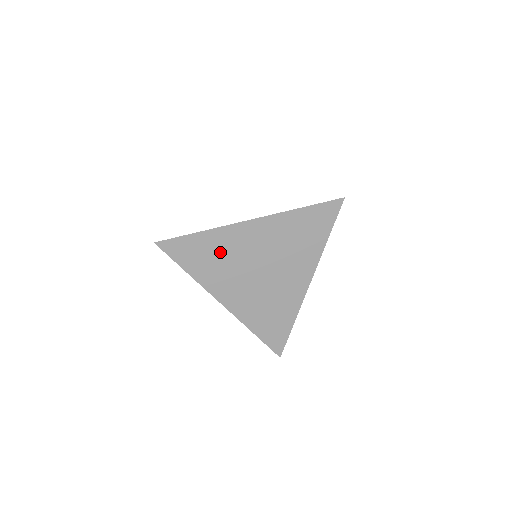
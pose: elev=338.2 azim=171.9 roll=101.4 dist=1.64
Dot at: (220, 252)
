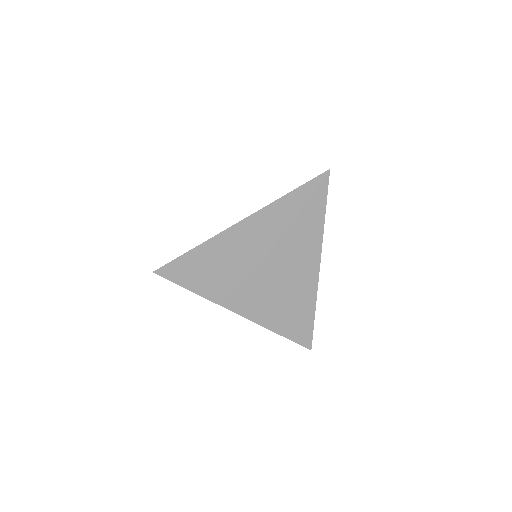
Dot at: (223, 261)
